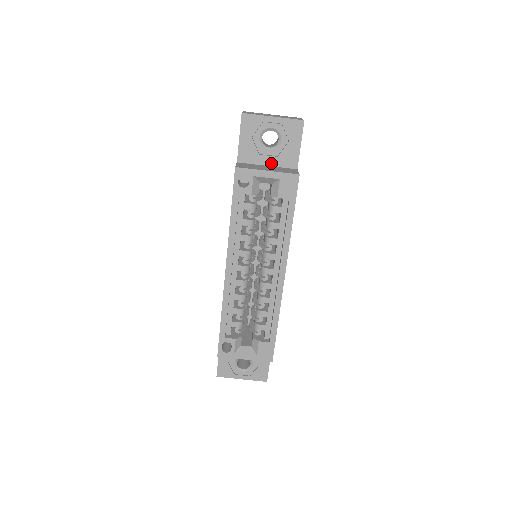
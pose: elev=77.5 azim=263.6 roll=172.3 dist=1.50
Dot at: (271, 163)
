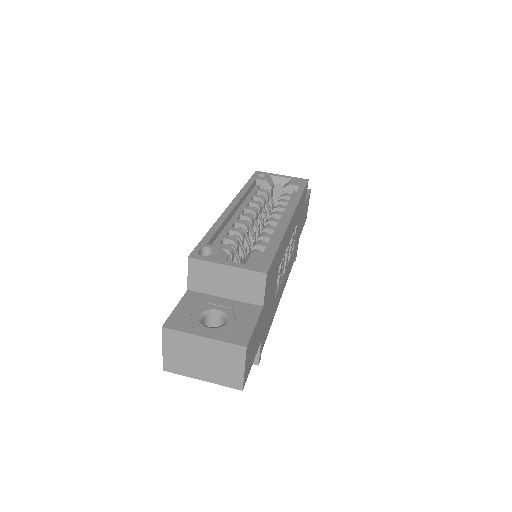
Dot at: occluded
